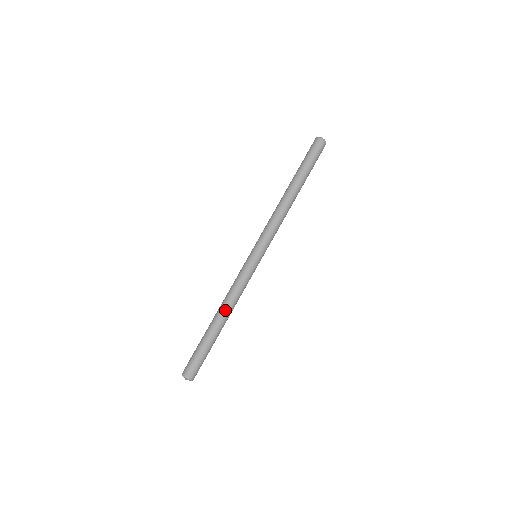
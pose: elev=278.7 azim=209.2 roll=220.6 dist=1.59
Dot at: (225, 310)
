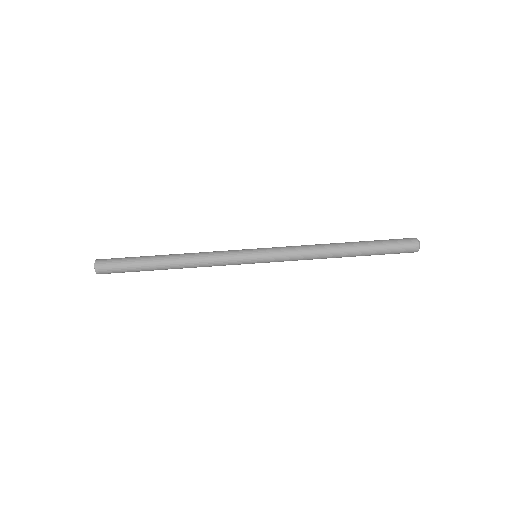
Dot at: (183, 264)
